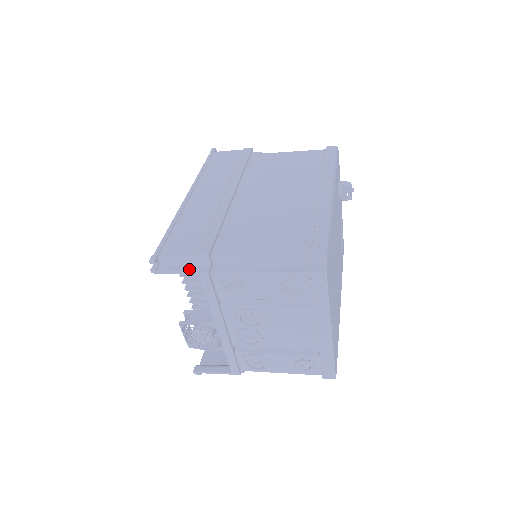
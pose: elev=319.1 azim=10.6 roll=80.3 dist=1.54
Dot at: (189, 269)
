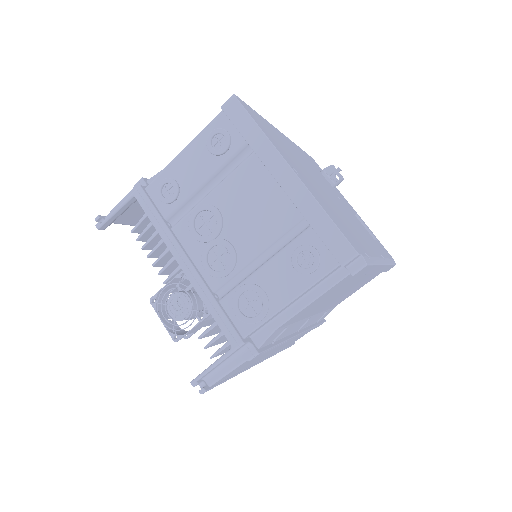
Dot at: (127, 200)
